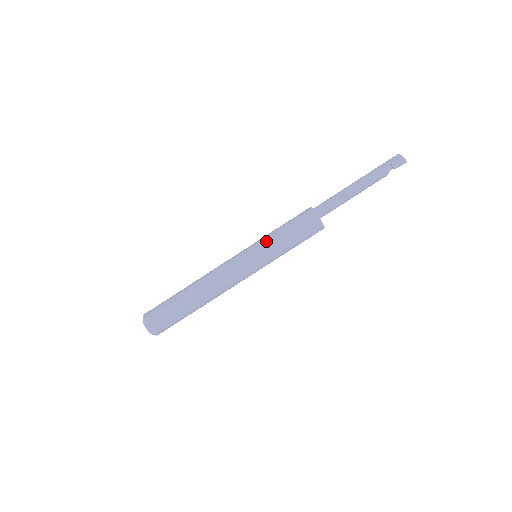
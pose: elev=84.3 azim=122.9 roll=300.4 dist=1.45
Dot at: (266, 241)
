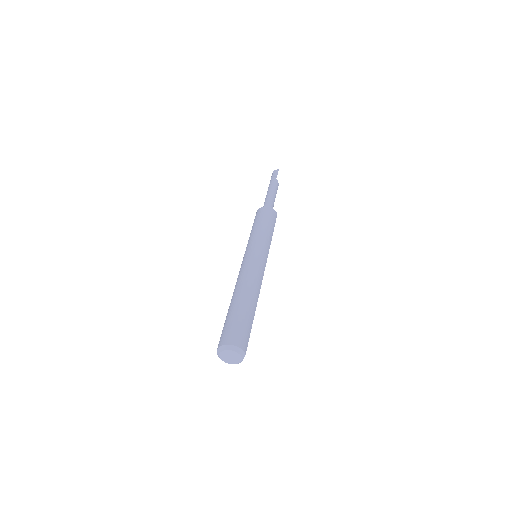
Dot at: (250, 239)
